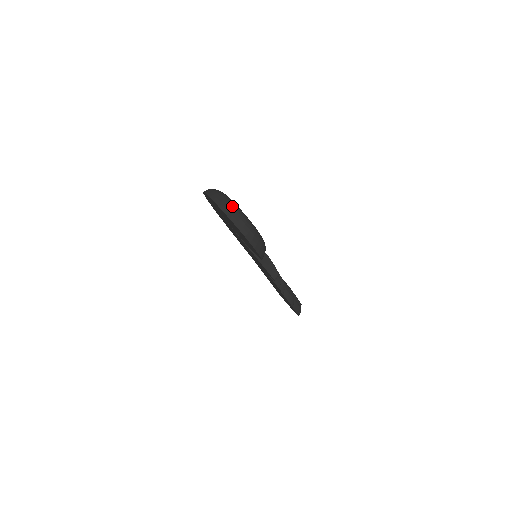
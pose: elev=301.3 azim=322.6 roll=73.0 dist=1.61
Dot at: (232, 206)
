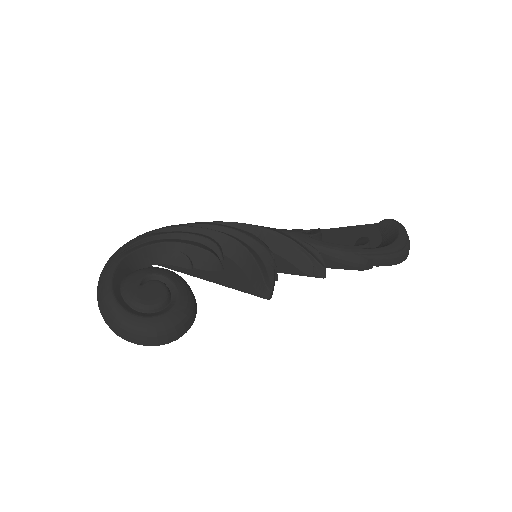
Dot at: (105, 303)
